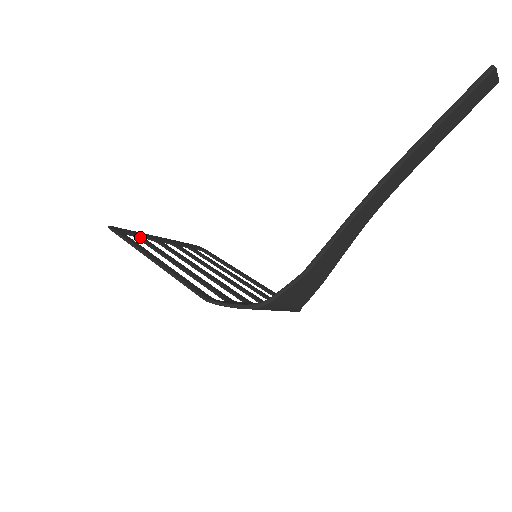
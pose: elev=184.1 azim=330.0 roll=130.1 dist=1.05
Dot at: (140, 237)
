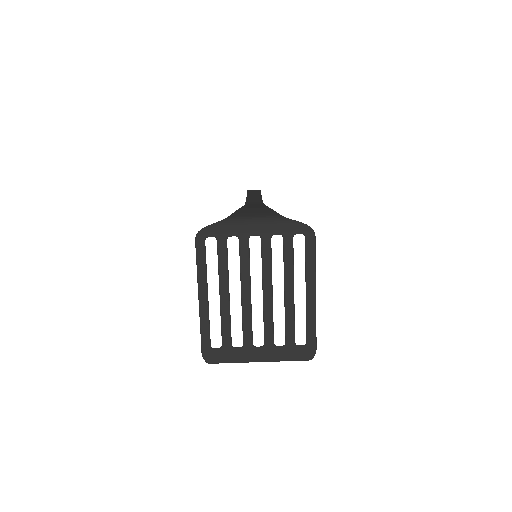
Dot at: (225, 344)
